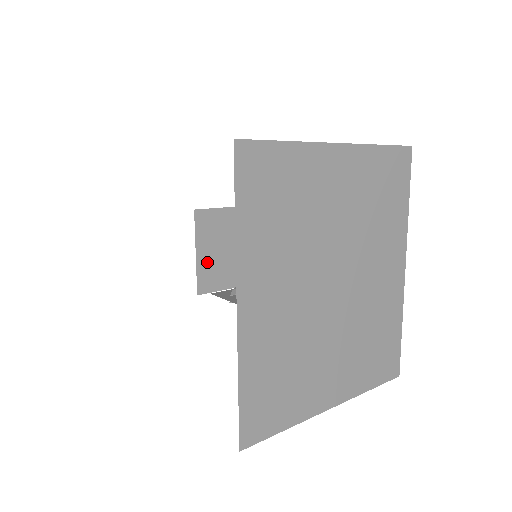
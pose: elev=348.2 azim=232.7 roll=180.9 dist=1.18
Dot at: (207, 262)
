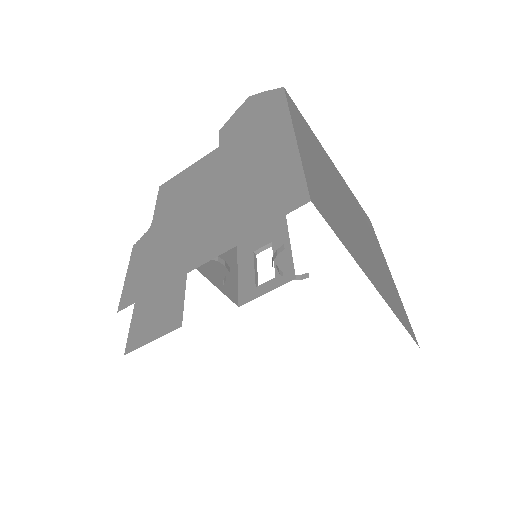
Dot at: occluded
